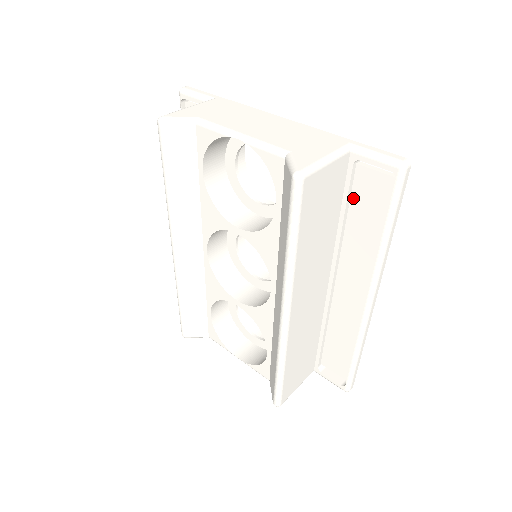
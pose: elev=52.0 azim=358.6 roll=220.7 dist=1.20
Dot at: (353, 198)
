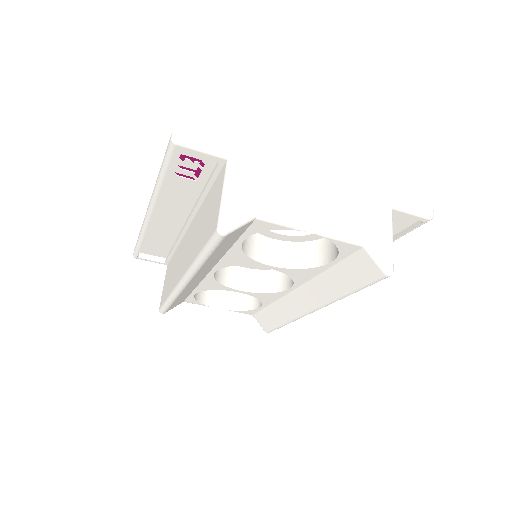
Dot at: occluded
